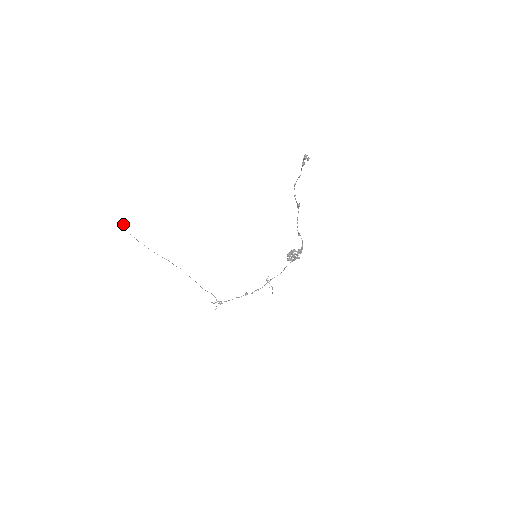
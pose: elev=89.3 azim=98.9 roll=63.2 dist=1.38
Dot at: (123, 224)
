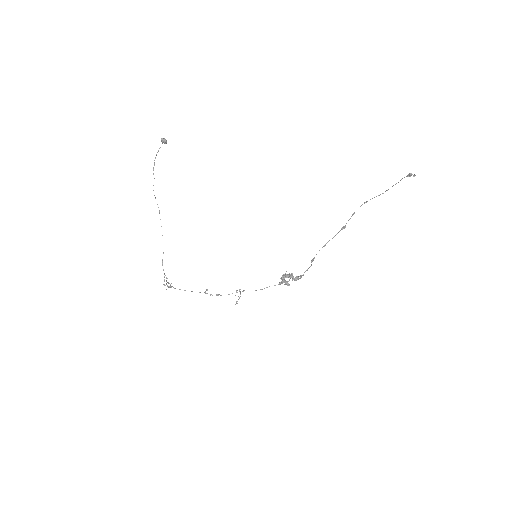
Dot at: occluded
